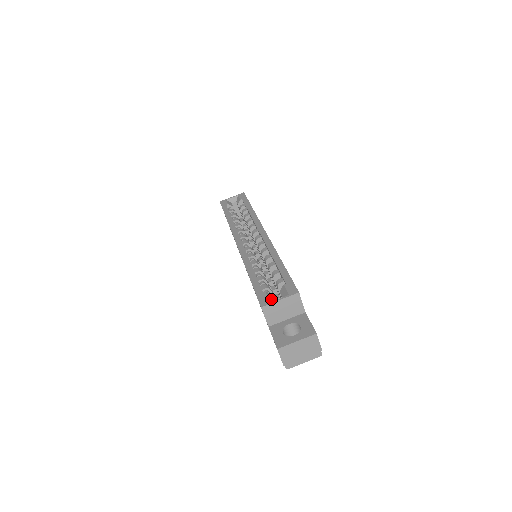
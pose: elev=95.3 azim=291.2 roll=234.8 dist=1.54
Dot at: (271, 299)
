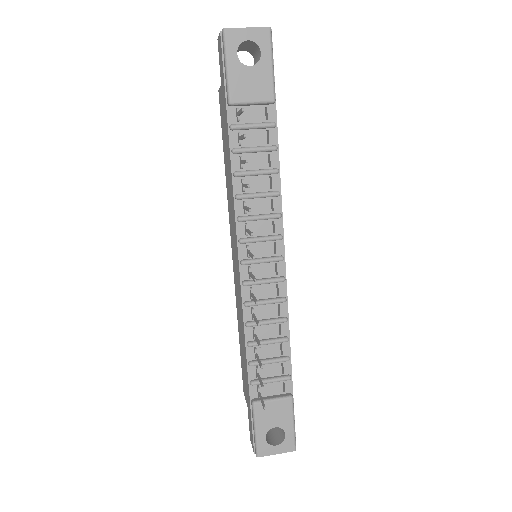
Dot at: occluded
